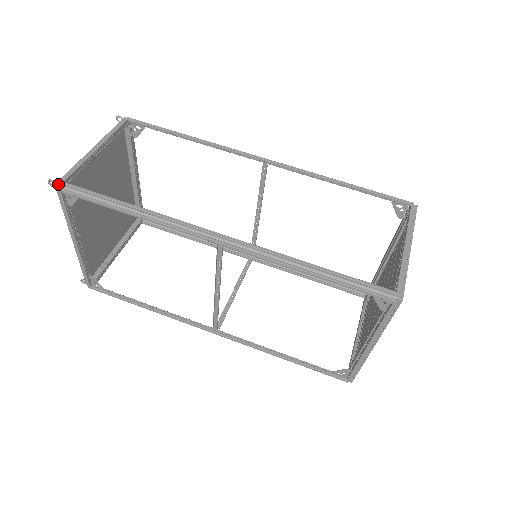
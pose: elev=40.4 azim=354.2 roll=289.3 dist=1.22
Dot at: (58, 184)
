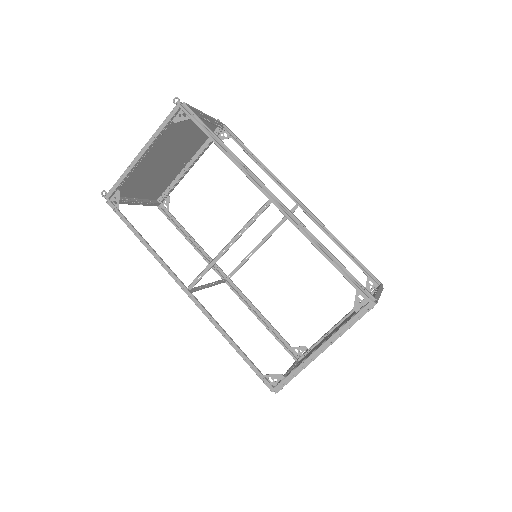
Dot at: (181, 103)
